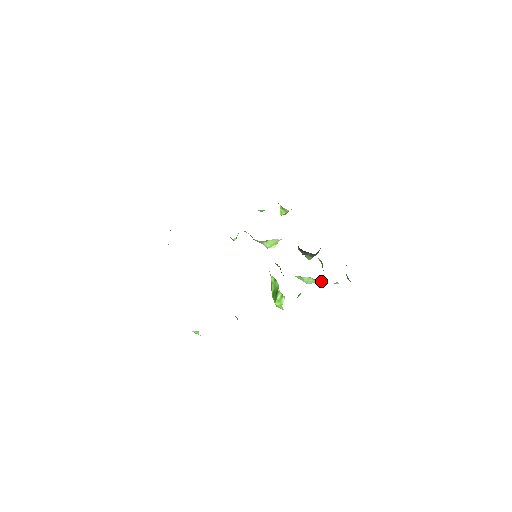
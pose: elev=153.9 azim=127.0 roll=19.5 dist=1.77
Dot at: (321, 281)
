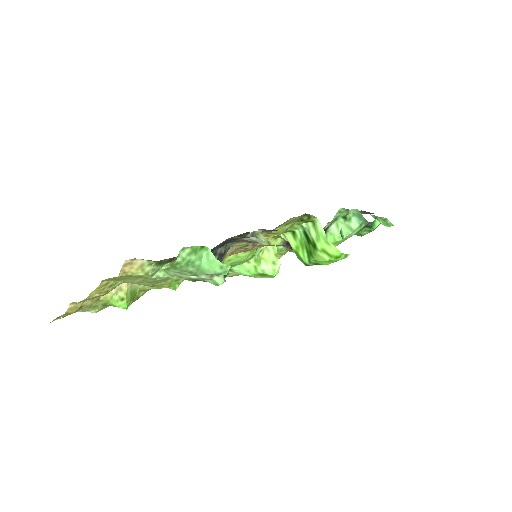
Dot at: (354, 221)
